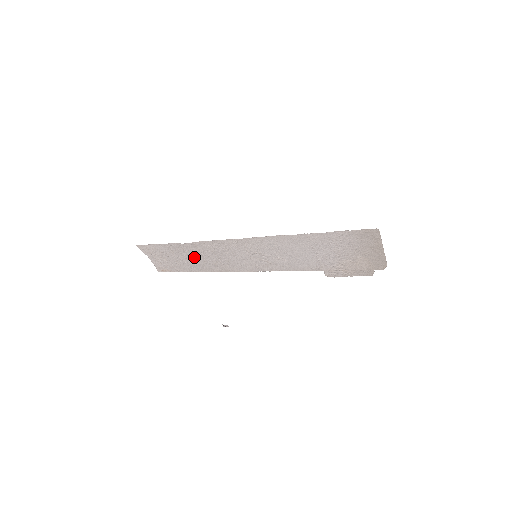
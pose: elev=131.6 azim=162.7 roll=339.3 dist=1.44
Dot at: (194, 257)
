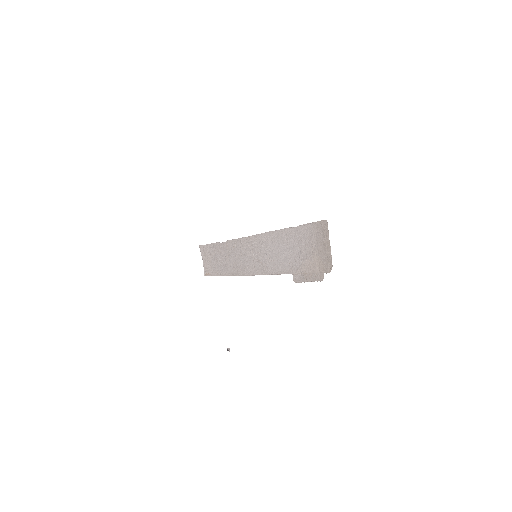
Dot at: (224, 258)
